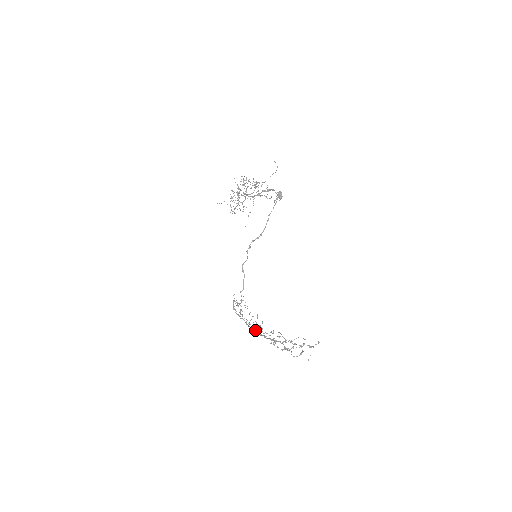
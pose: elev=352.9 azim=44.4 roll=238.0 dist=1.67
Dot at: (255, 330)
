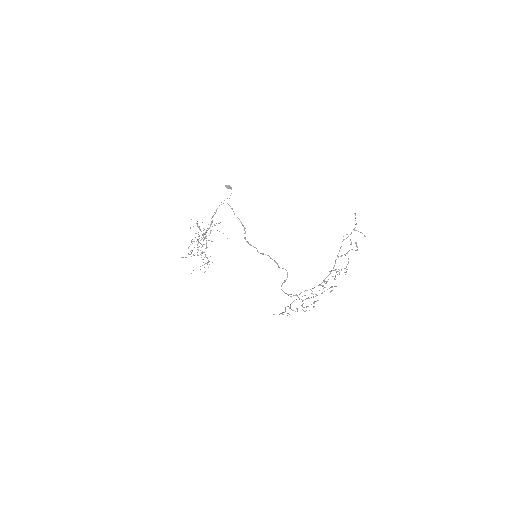
Dot at: (316, 295)
